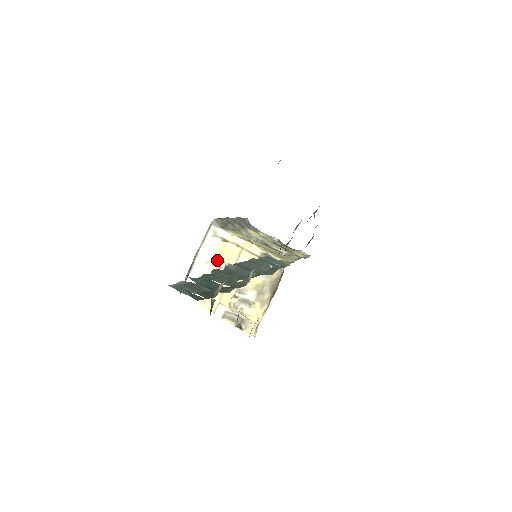
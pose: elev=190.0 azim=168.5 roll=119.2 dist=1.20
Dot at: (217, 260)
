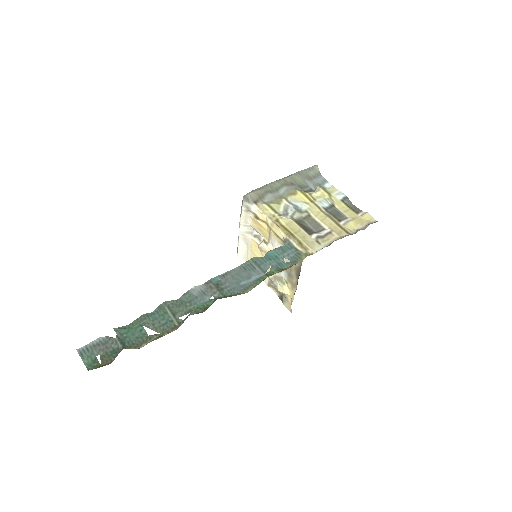
Dot at: (257, 232)
